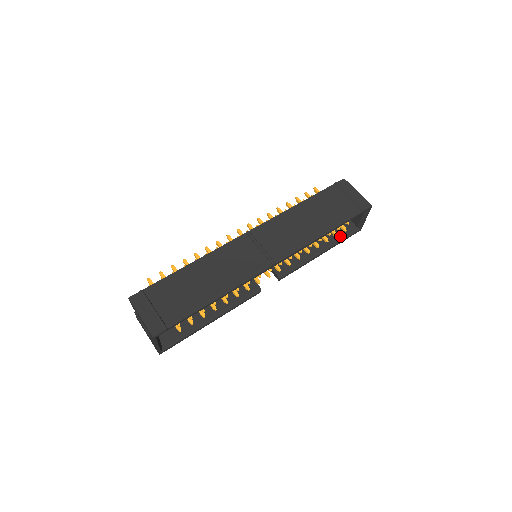
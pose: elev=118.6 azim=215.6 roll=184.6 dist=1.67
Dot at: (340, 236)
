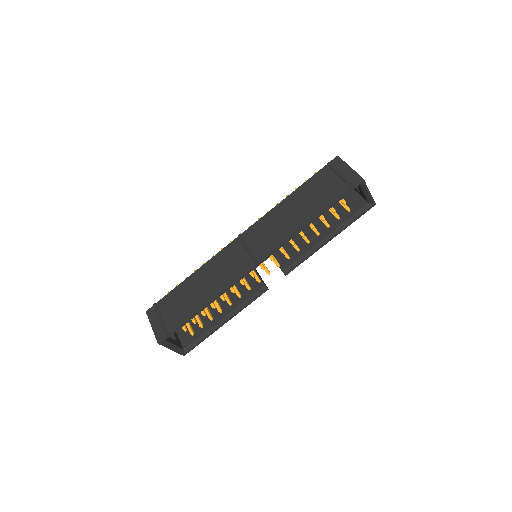
Dot at: (348, 217)
